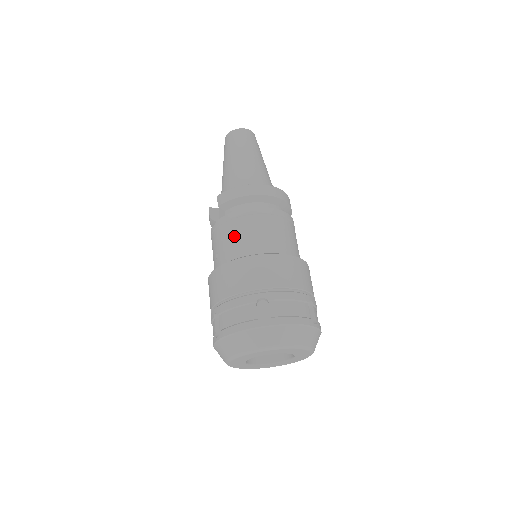
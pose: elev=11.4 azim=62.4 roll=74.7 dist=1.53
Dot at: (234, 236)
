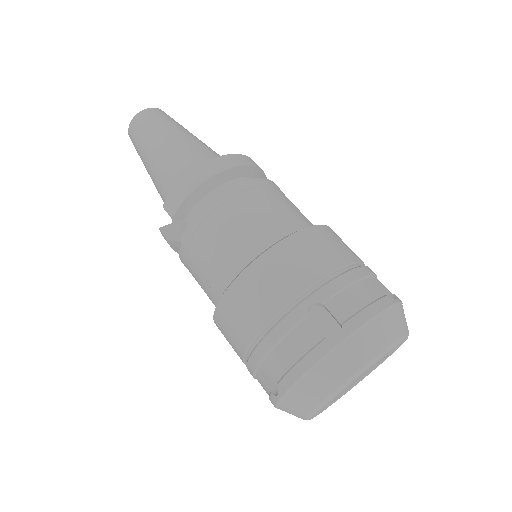
Dot at: (218, 244)
